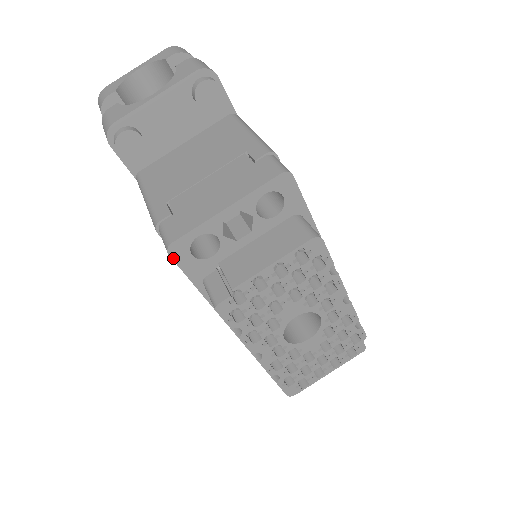
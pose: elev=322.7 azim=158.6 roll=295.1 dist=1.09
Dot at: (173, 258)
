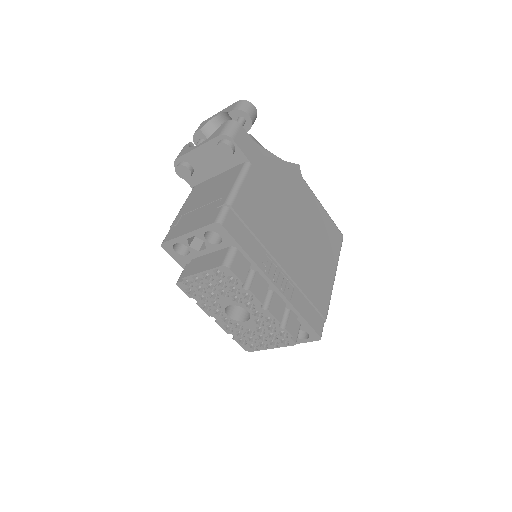
Dot at: (166, 250)
